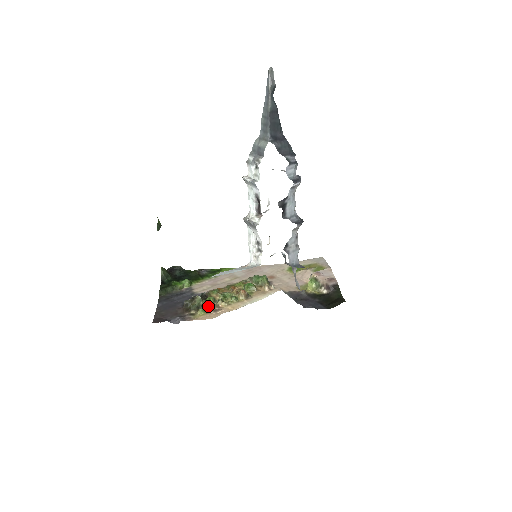
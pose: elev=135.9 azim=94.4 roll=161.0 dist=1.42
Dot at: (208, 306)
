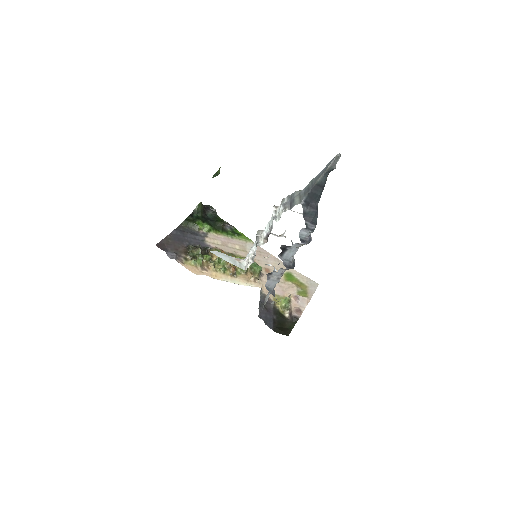
Dot at: (200, 262)
